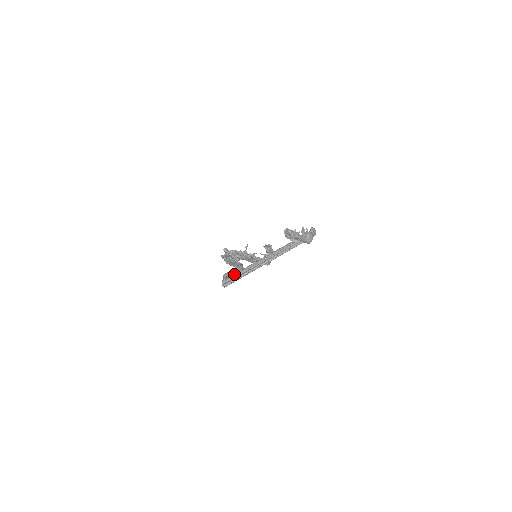
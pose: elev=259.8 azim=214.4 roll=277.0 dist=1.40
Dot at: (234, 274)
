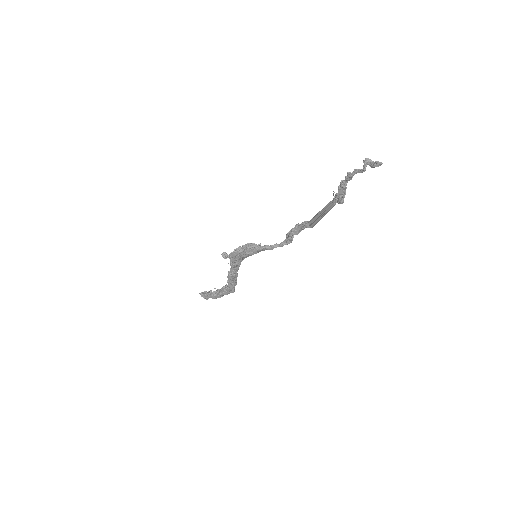
Dot at: (312, 218)
